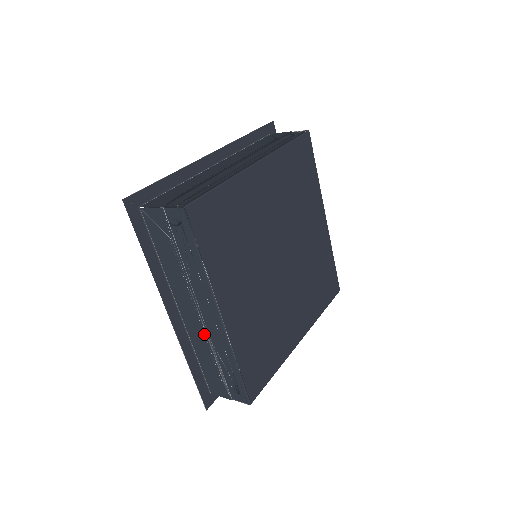
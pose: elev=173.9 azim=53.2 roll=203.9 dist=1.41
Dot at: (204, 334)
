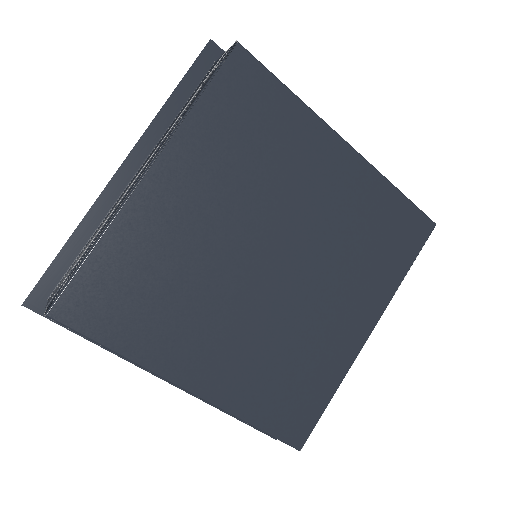
Dot at: (119, 202)
